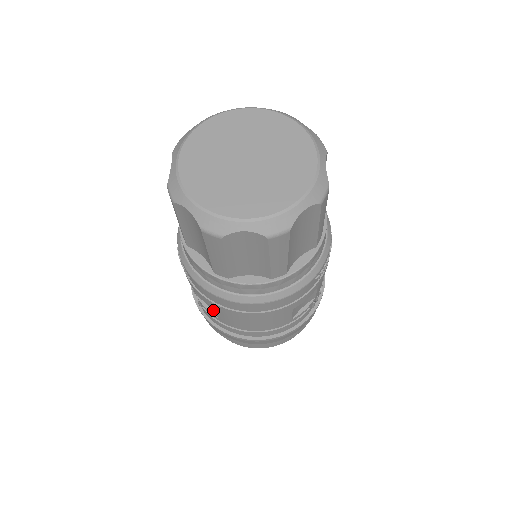
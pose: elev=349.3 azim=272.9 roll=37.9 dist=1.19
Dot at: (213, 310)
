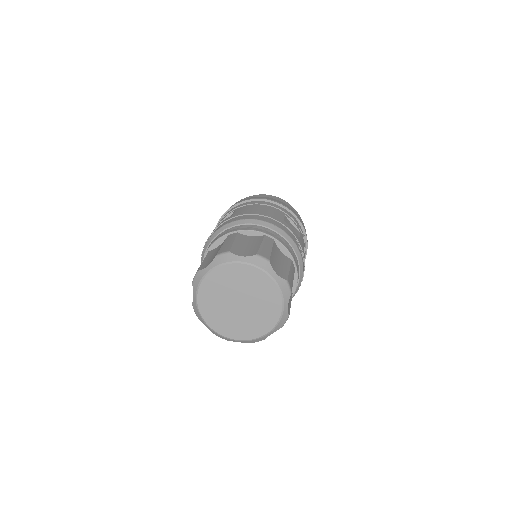
Dot at: occluded
